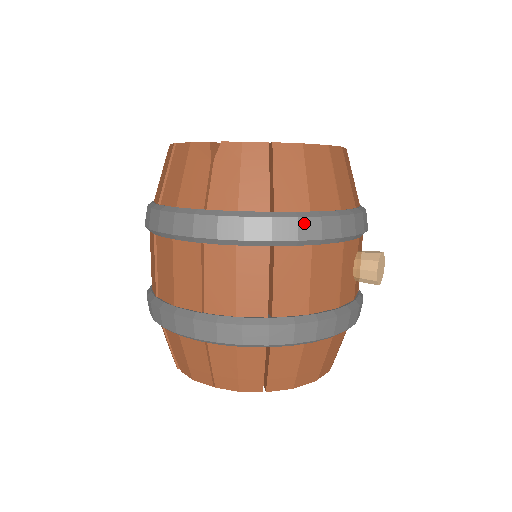
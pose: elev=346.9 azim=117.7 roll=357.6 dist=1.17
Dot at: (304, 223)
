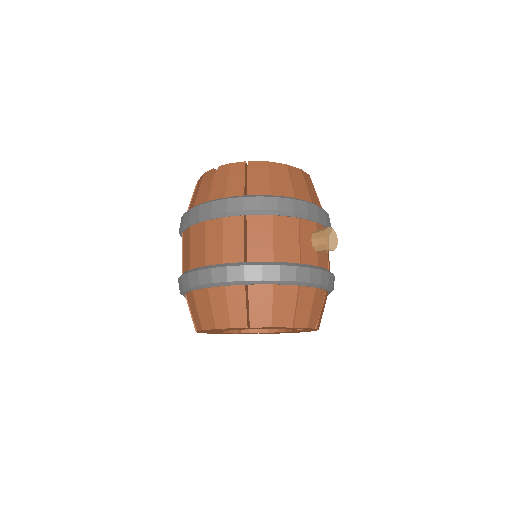
Dot at: (265, 200)
